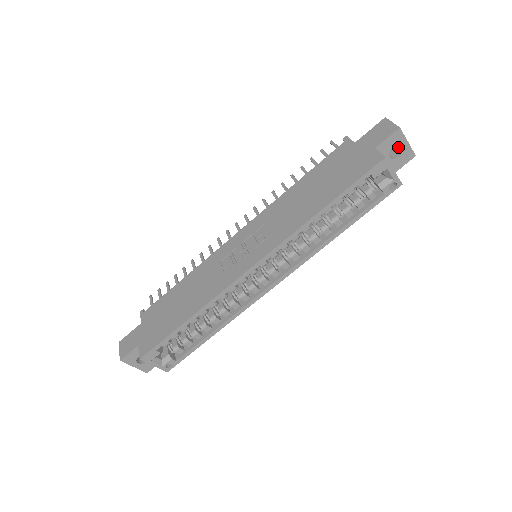
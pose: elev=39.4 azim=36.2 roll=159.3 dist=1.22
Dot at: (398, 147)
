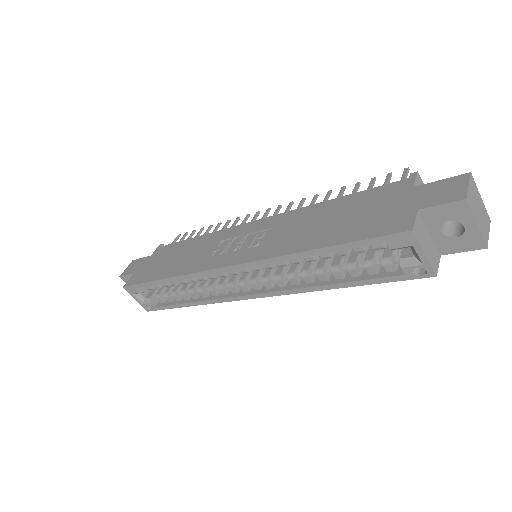
Dot at: occluded
